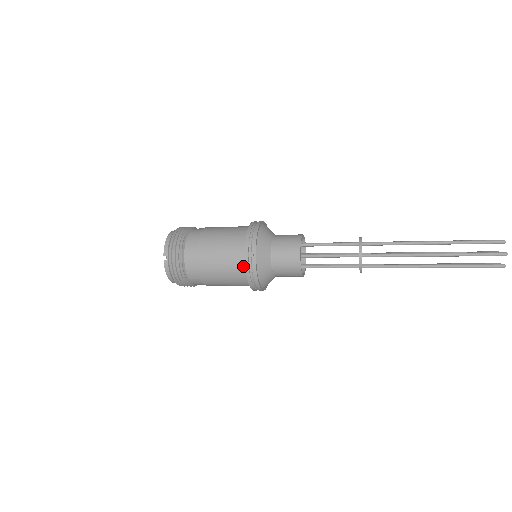
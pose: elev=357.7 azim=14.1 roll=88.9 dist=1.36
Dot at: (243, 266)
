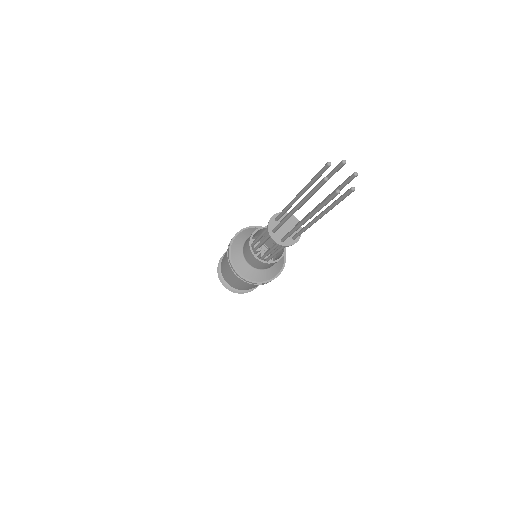
Dot at: occluded
